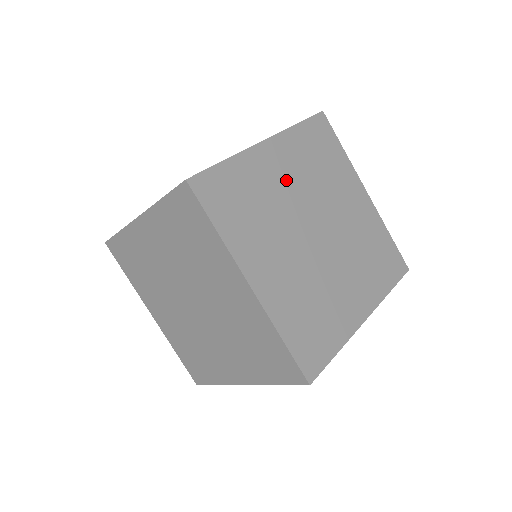
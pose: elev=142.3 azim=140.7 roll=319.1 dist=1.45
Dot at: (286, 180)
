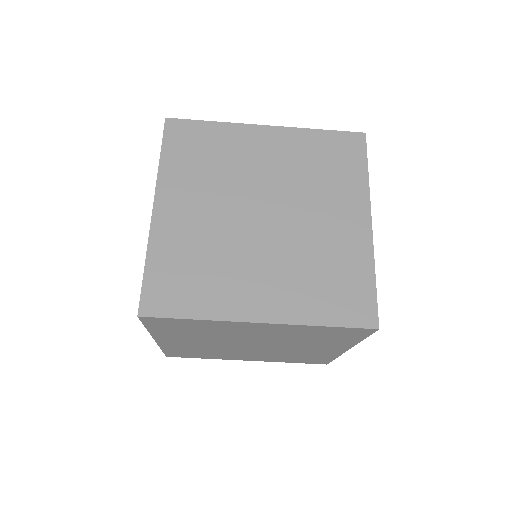
Dot at: occluded
